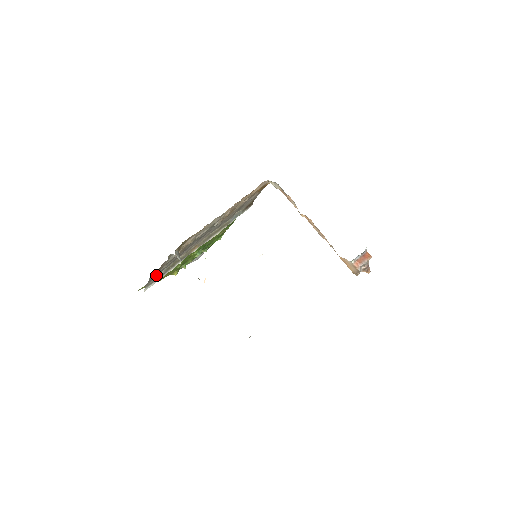
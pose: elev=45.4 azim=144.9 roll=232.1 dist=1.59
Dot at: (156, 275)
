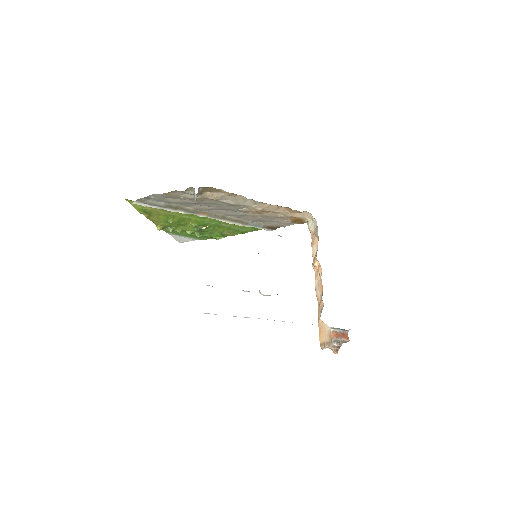
Dot at: (156, 200)
